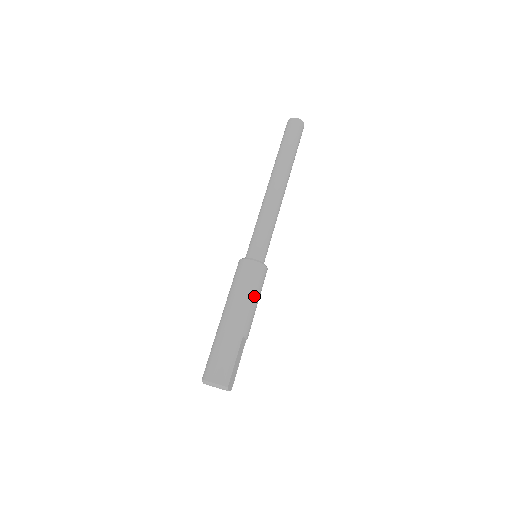
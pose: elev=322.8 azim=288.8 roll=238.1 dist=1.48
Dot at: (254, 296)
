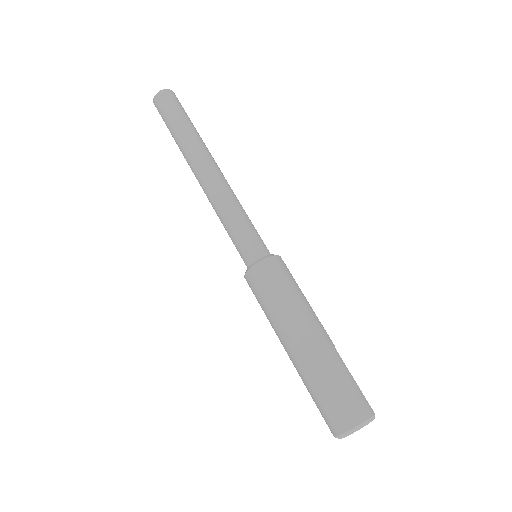
Dot at: (302, 295)
